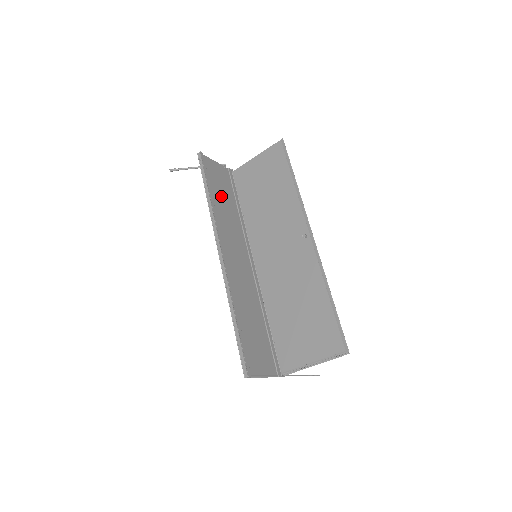
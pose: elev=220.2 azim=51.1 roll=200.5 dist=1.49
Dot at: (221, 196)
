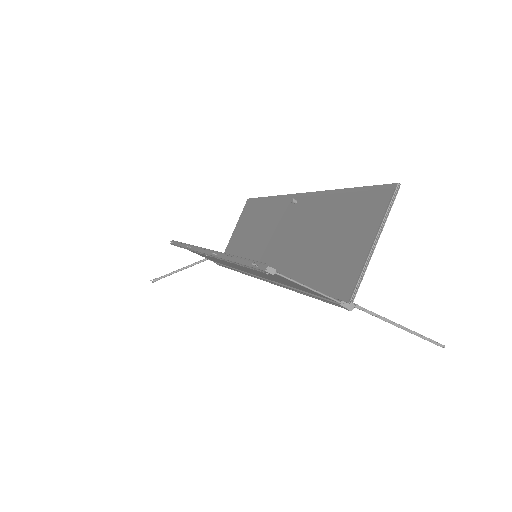
Dot at: (203, 255)
